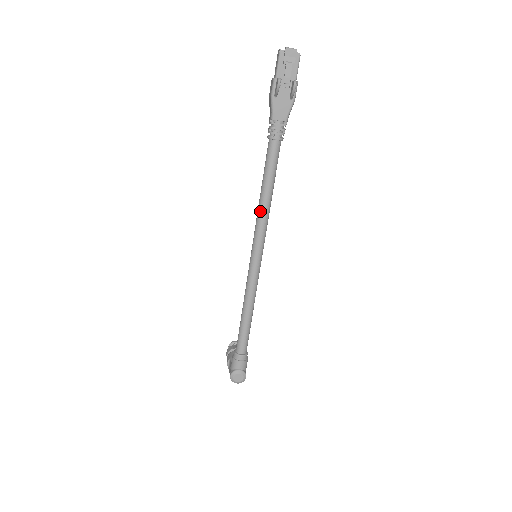
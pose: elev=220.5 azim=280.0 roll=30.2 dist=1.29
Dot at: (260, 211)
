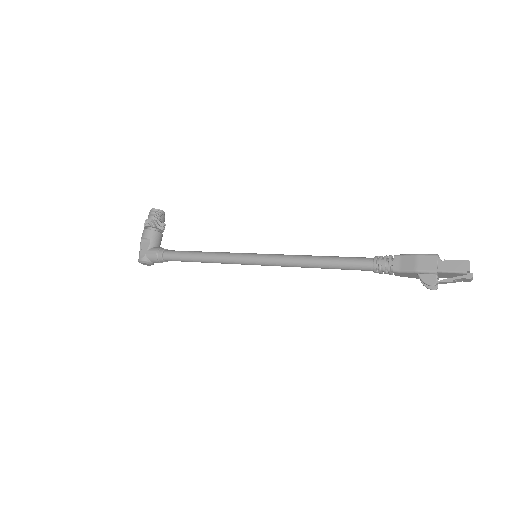
Dot at: (299, 264)
